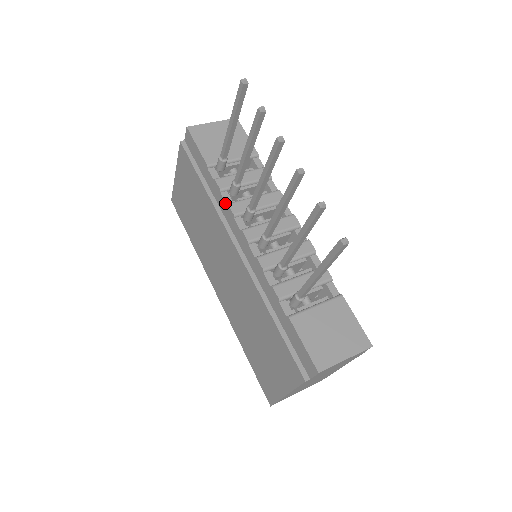
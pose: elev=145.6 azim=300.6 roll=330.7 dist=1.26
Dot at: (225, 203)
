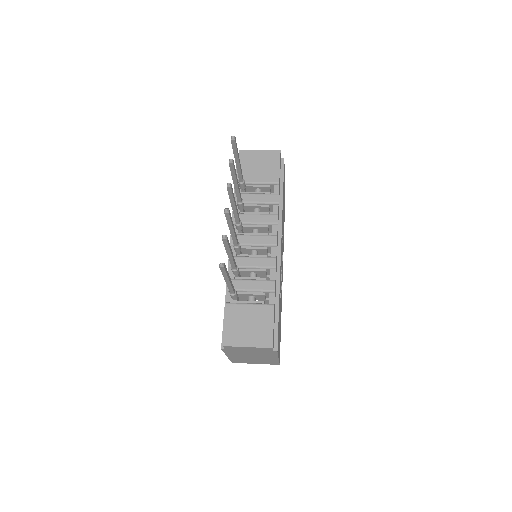
Dot at: occluded
